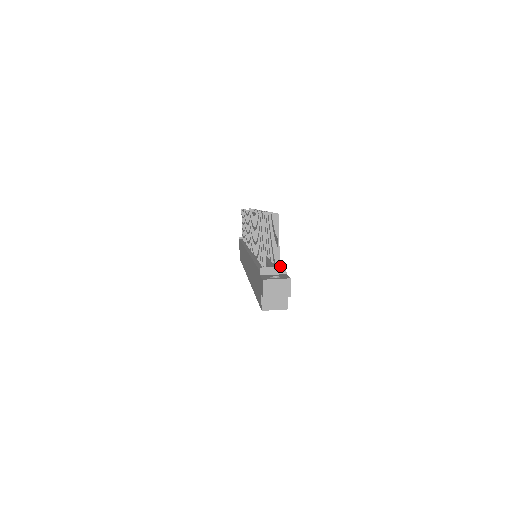
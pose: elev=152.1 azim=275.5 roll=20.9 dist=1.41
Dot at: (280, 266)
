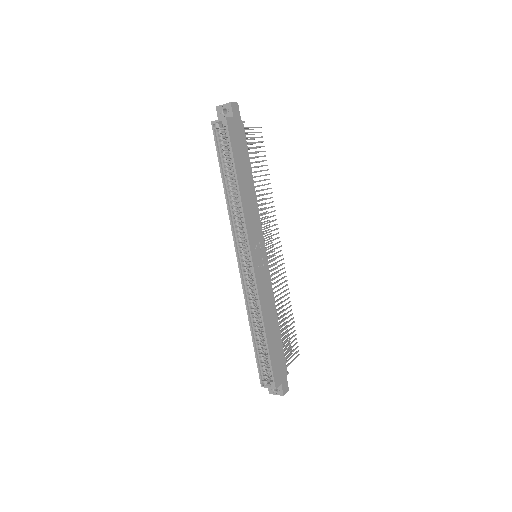
Dot at: occluded
